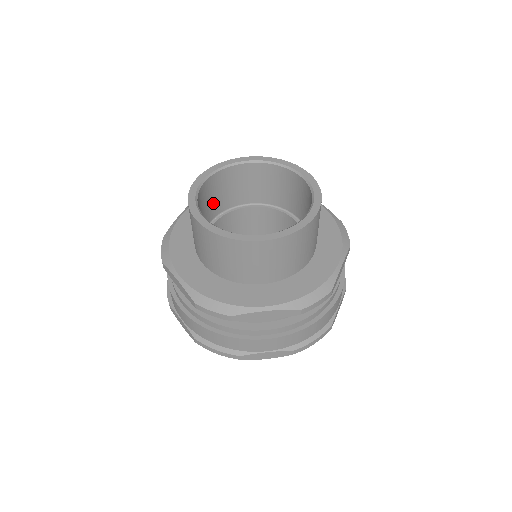
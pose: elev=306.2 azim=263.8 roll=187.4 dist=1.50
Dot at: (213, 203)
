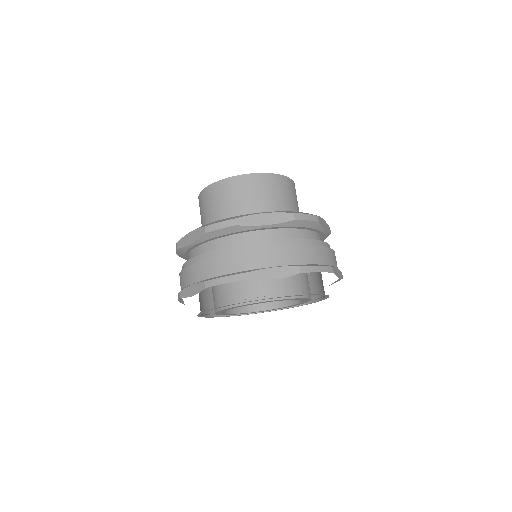
Dot at: occluded
